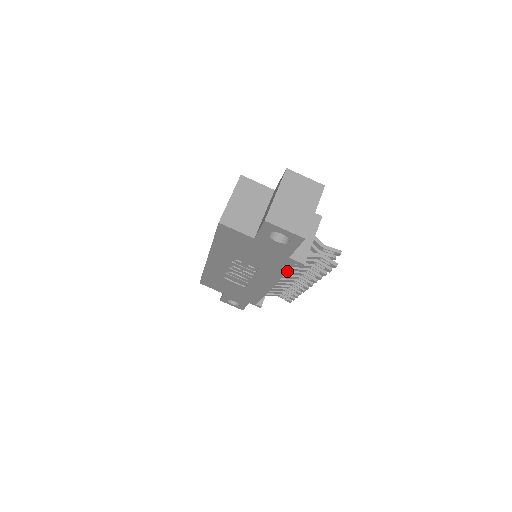
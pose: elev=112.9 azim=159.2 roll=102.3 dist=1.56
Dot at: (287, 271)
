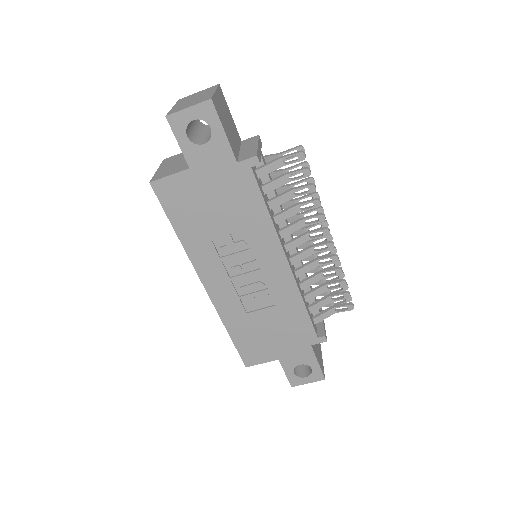
Dot at: (262, 197)
